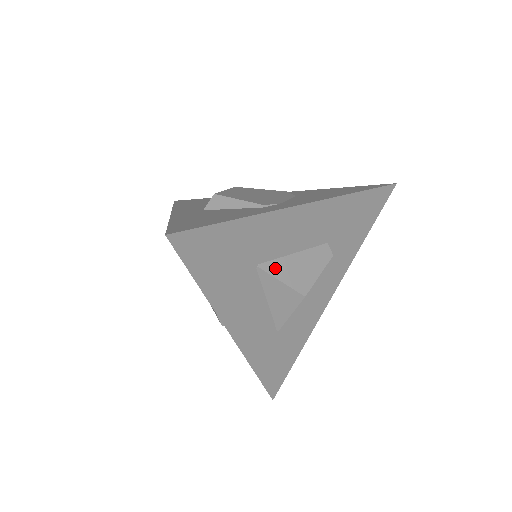
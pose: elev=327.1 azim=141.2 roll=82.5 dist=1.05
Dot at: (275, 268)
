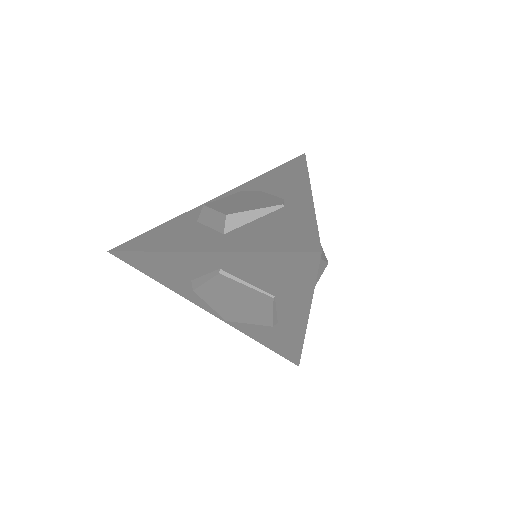
Dot at: occluded
